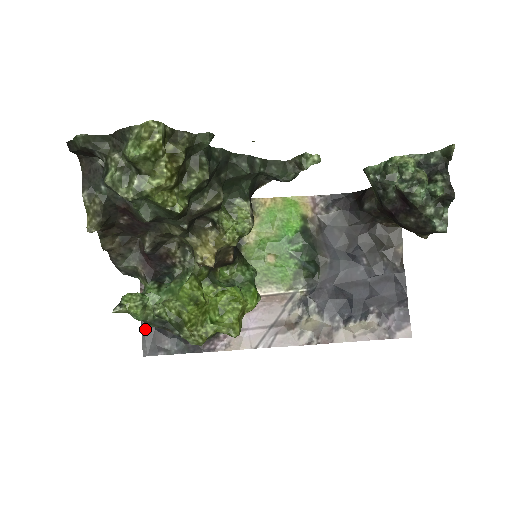
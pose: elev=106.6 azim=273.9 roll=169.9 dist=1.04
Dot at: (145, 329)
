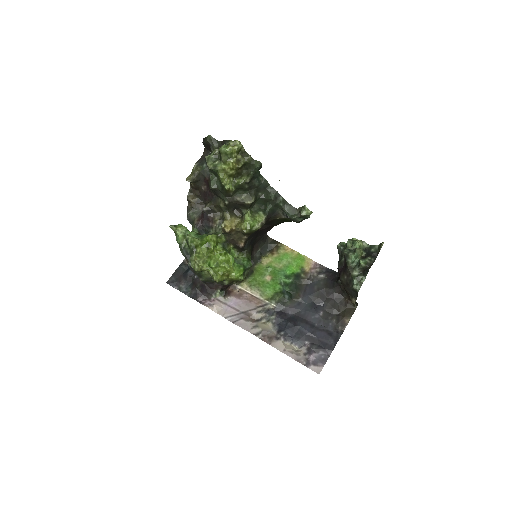
Dot at: (178, 270)
